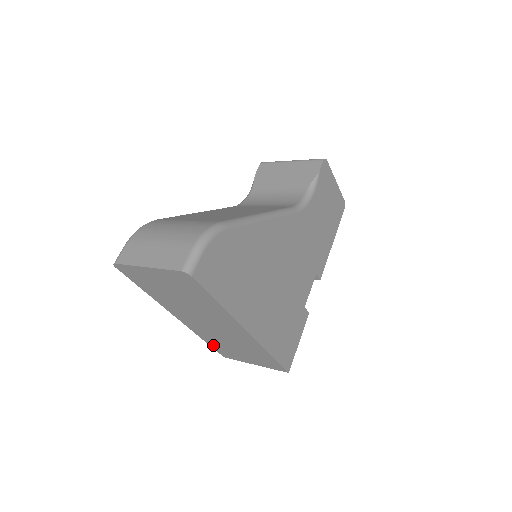
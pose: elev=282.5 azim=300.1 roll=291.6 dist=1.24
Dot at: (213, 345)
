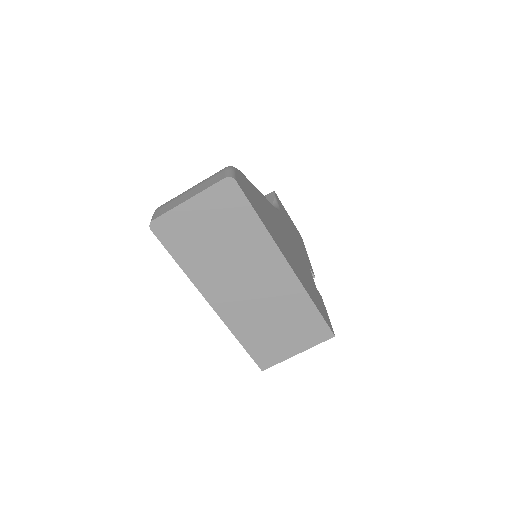
Dot at: (250, 345)
